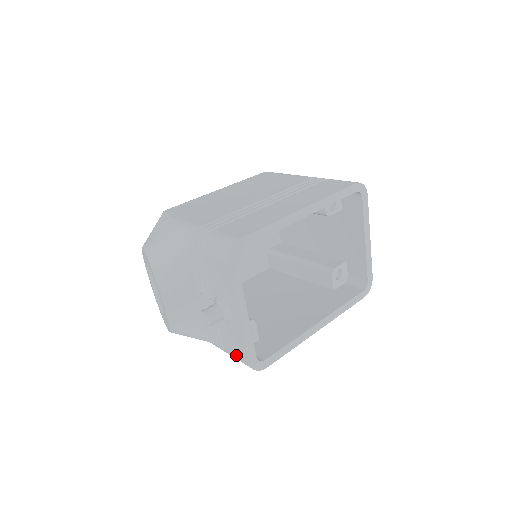
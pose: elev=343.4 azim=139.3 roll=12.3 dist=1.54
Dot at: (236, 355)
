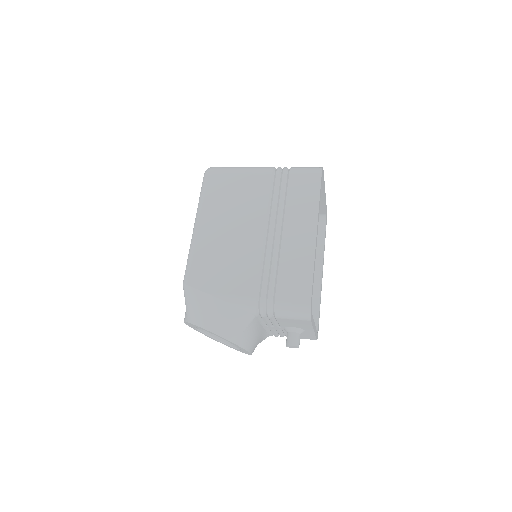
Dot at: occluded
